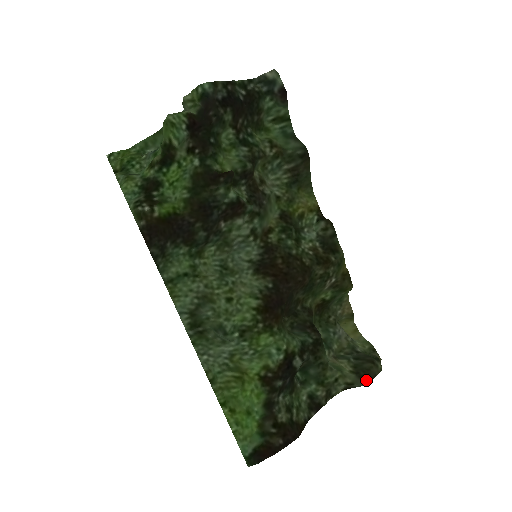
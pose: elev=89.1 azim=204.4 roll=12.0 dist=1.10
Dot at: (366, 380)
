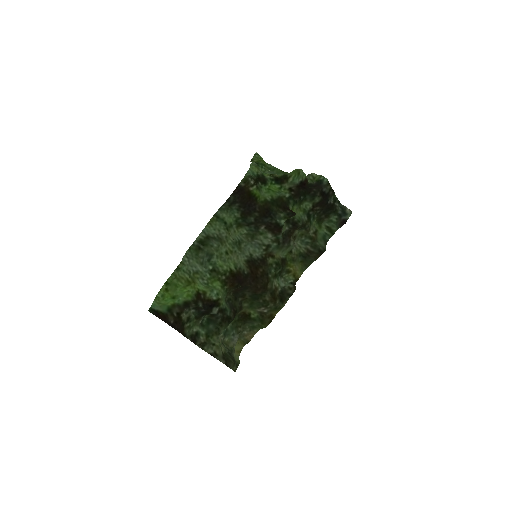
Dot at: (224, 362)
